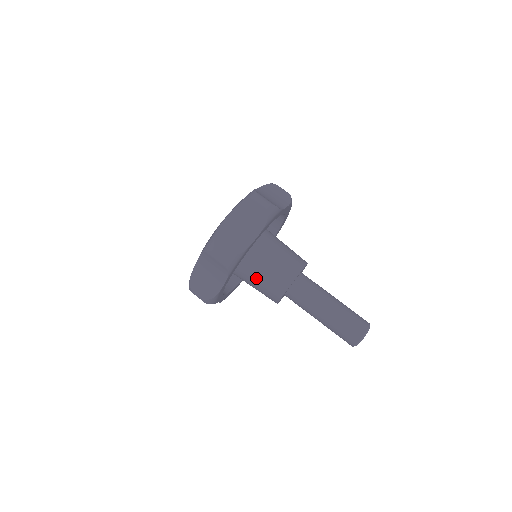
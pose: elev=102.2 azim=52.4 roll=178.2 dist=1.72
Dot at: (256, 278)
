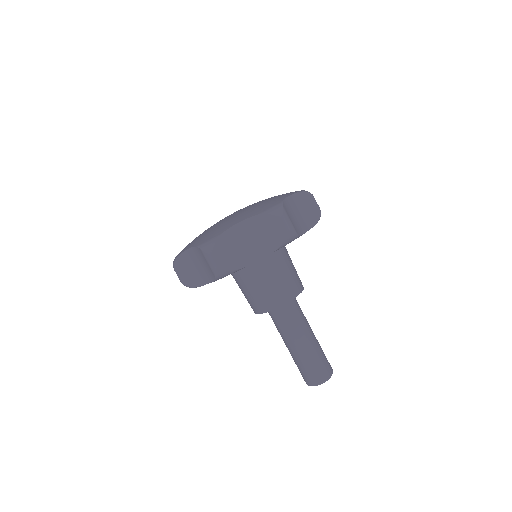
Dot at: occluded
